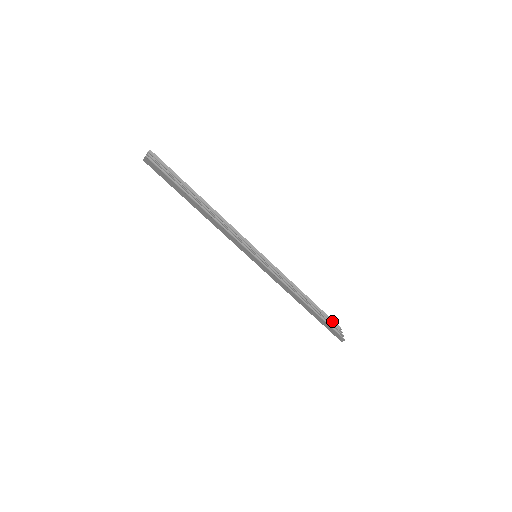
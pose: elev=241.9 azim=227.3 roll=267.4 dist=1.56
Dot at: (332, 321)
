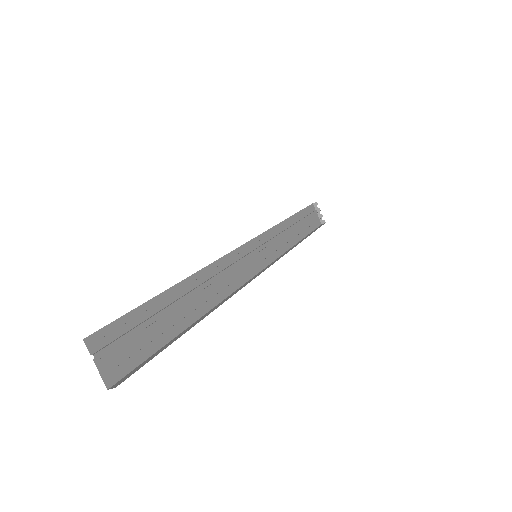
Dot at: occluded
